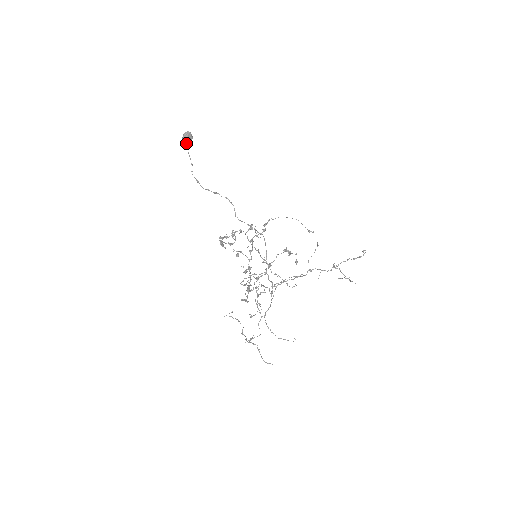
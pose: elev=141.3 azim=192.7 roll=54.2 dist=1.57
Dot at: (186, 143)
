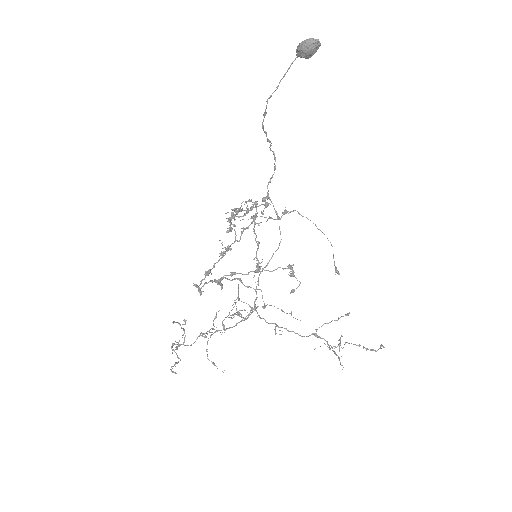
Dot at: (300, 53)
